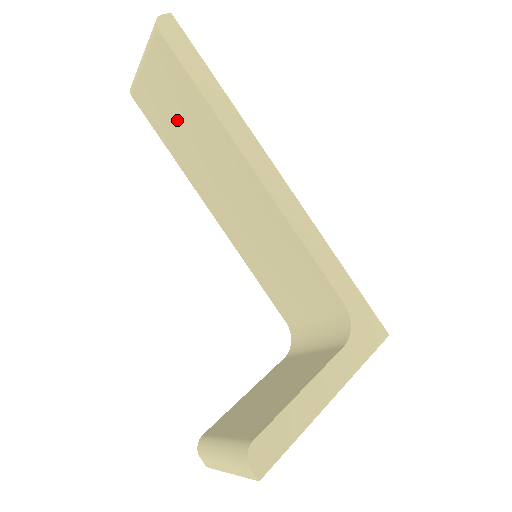
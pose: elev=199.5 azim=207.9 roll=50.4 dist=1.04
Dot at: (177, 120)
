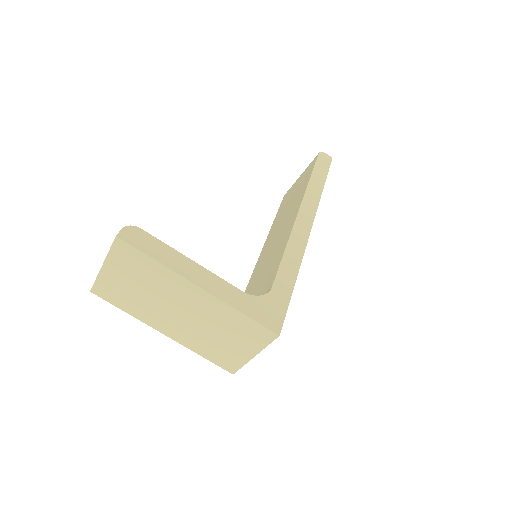
Dot at: (291, 198)
